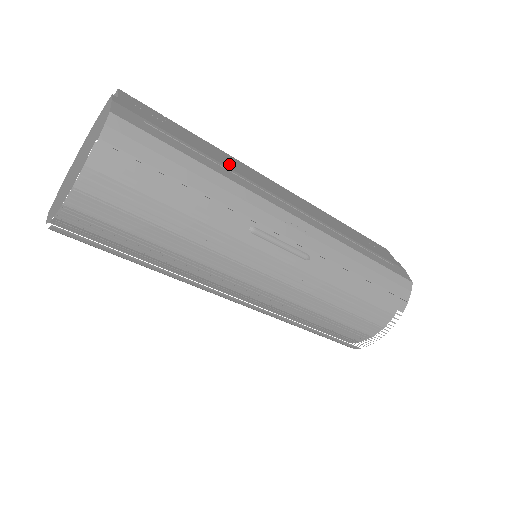
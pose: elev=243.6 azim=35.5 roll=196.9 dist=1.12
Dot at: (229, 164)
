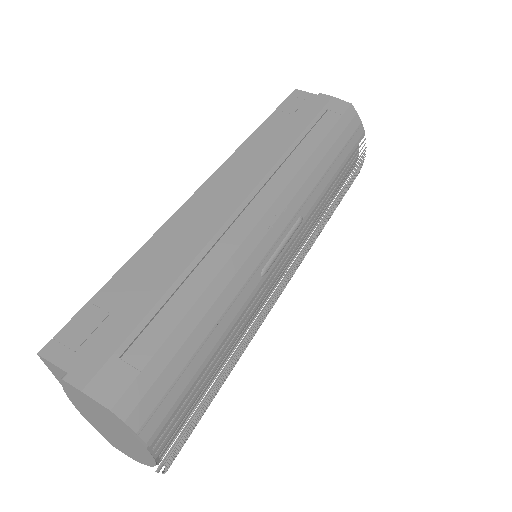
Dot at: (181, 254)
